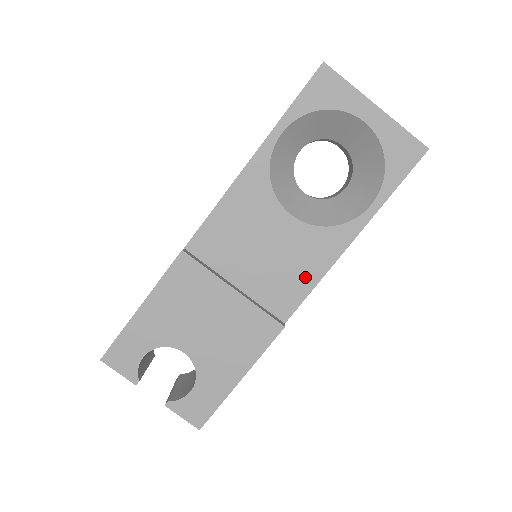
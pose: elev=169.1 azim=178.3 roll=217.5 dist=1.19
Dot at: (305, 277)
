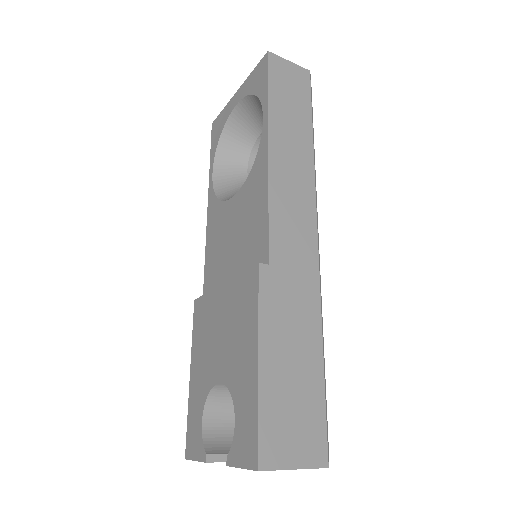
Dot at: (260, 214)
